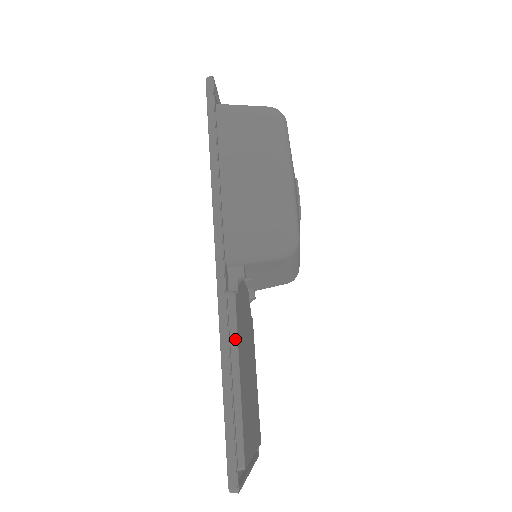
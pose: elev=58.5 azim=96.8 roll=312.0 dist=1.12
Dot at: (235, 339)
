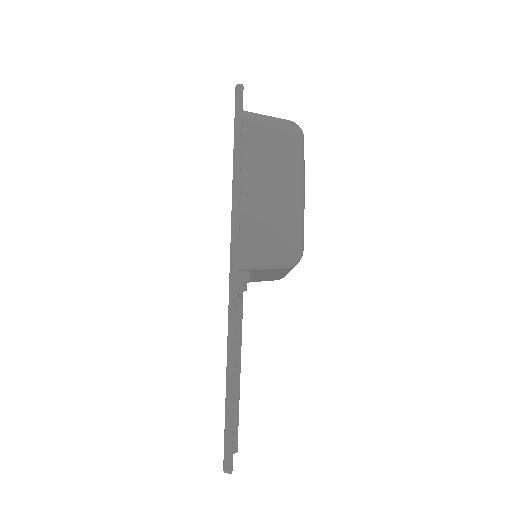
Dot at: (239, 341)
